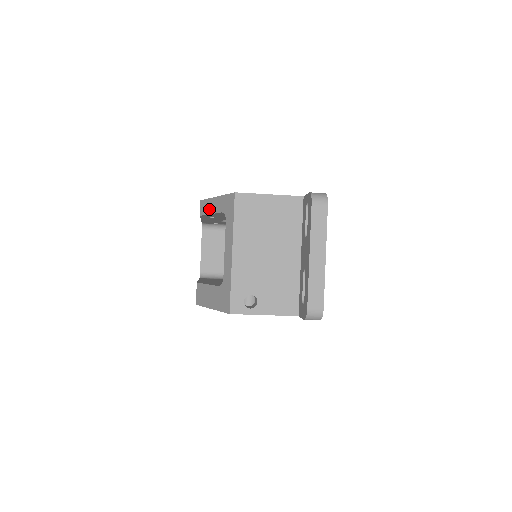
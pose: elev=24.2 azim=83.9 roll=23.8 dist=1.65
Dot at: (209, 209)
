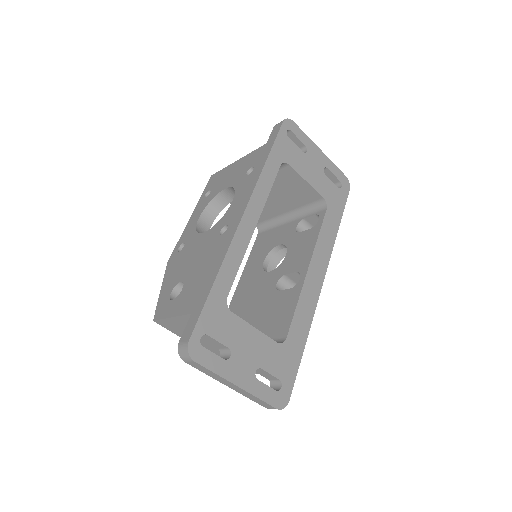
Dot at: occluded
